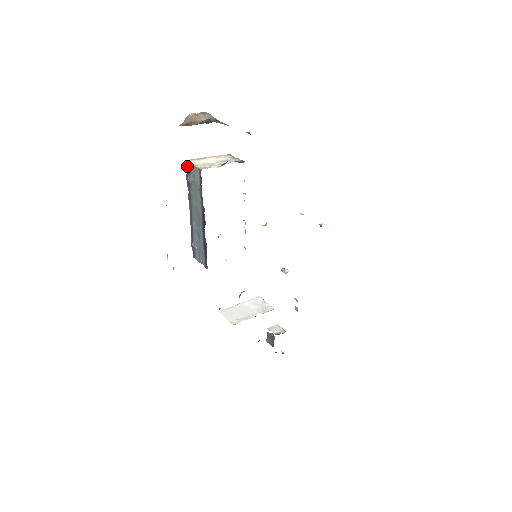
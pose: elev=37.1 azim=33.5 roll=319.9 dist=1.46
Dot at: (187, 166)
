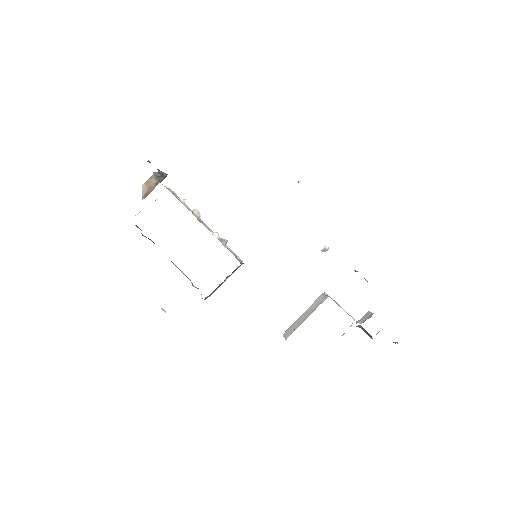
Dot at: (136, 226)
